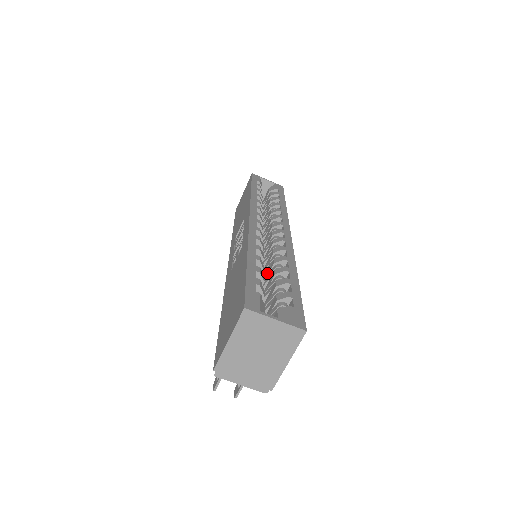
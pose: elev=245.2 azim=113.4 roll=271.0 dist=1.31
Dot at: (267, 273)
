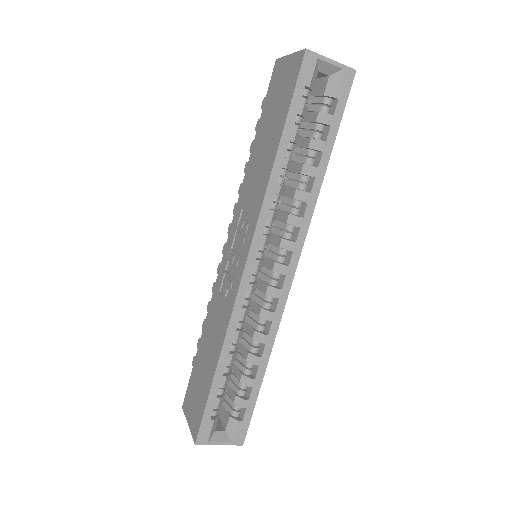
Dot at: (248, 327)
